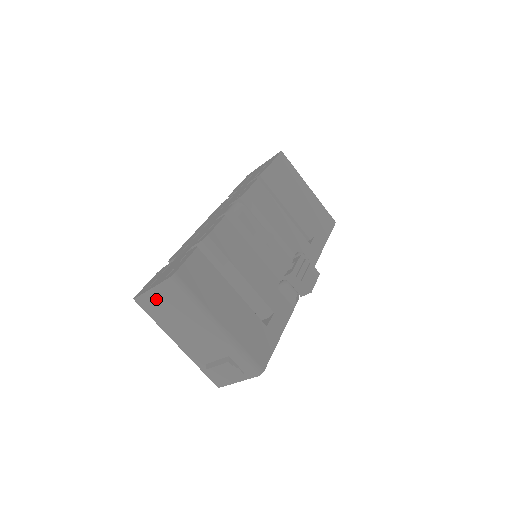
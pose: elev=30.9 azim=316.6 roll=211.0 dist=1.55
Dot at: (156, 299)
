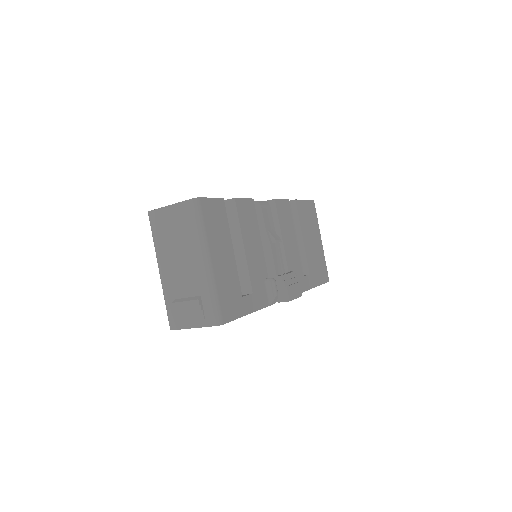
Dot at: (169, 217)
